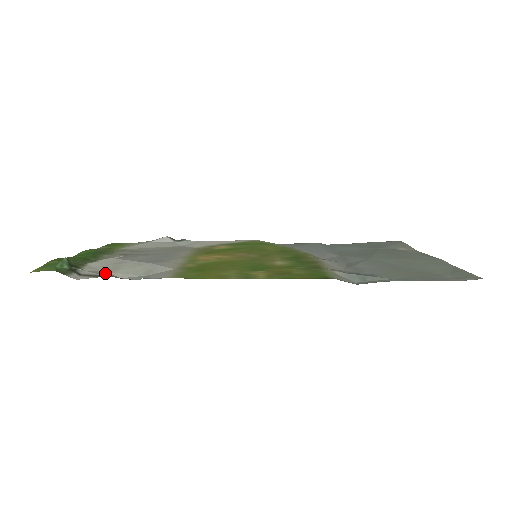
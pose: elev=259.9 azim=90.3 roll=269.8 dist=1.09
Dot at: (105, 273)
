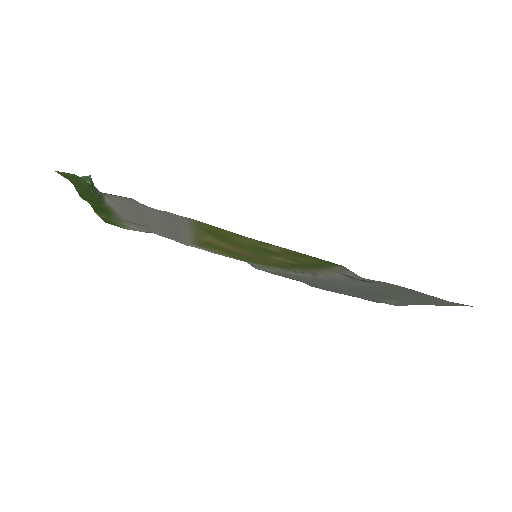
Dot at: (126, 200)
